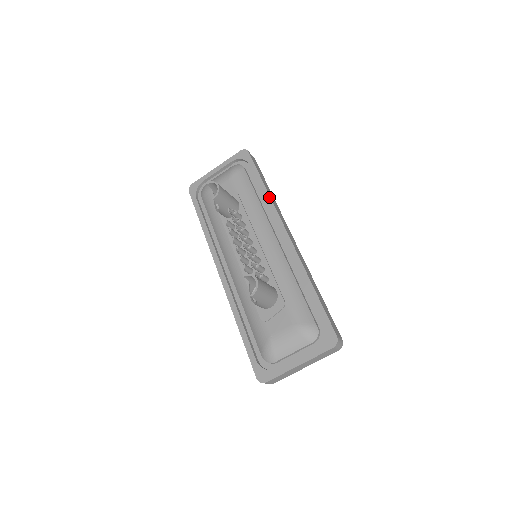
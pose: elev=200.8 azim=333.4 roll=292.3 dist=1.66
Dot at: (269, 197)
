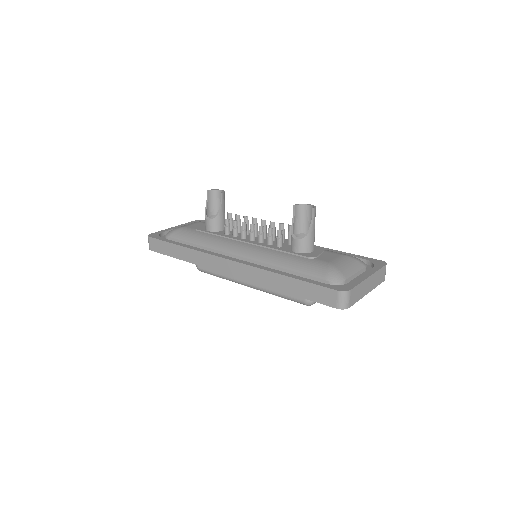
Dot at: occluded
